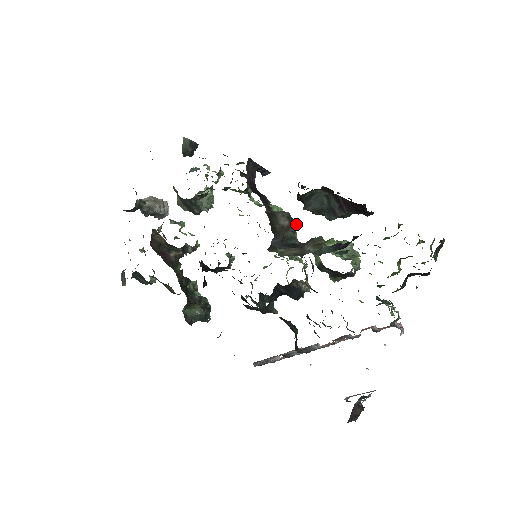
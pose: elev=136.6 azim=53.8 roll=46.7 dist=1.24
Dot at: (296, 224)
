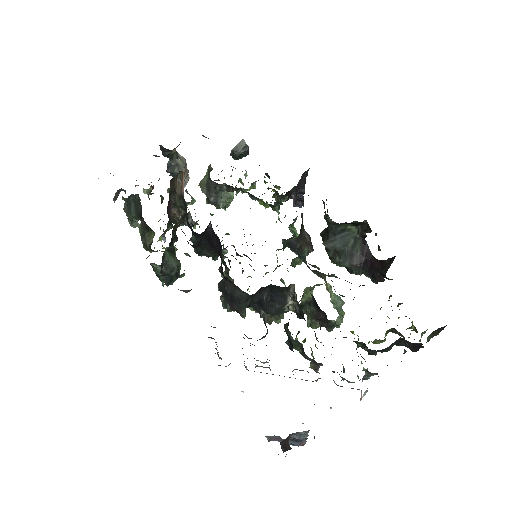
Dot at: occluded
